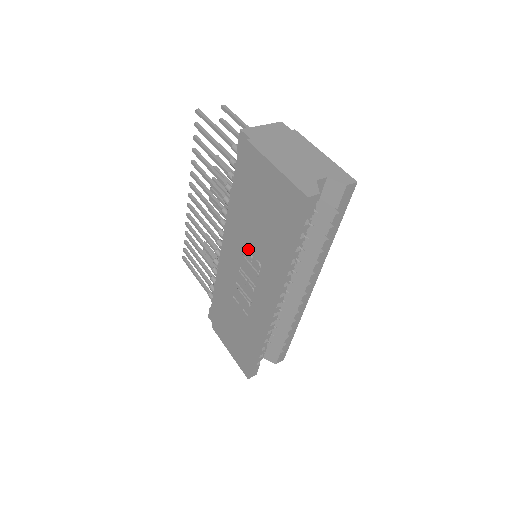
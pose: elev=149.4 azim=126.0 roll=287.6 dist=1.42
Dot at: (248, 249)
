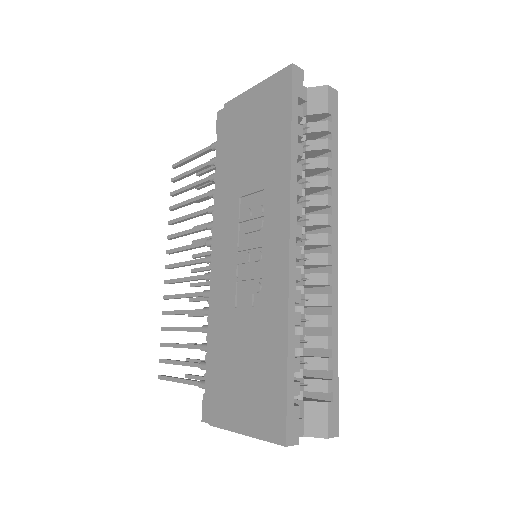
Dot at: (244, 209)
